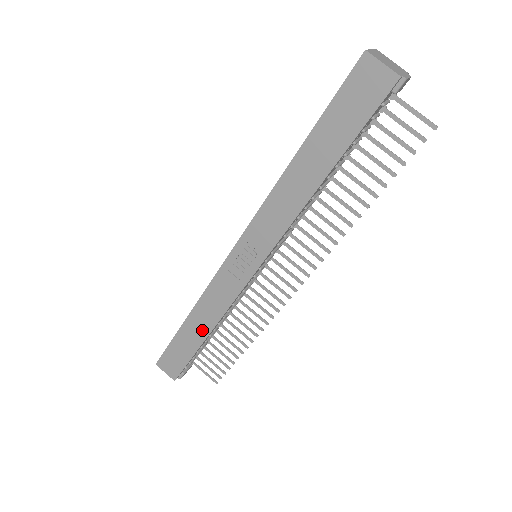
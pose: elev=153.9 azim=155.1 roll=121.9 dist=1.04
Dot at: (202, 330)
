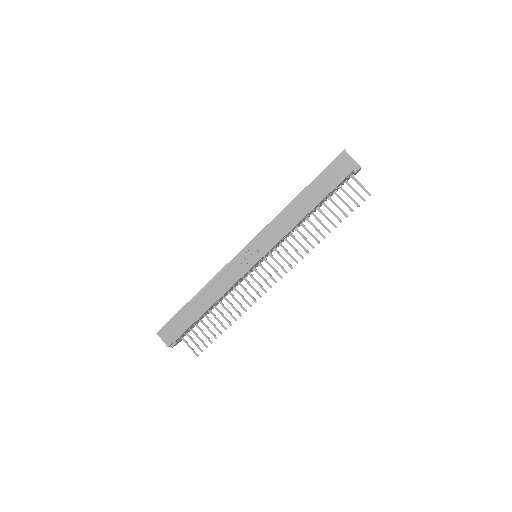
Dot at: (206, 304)
